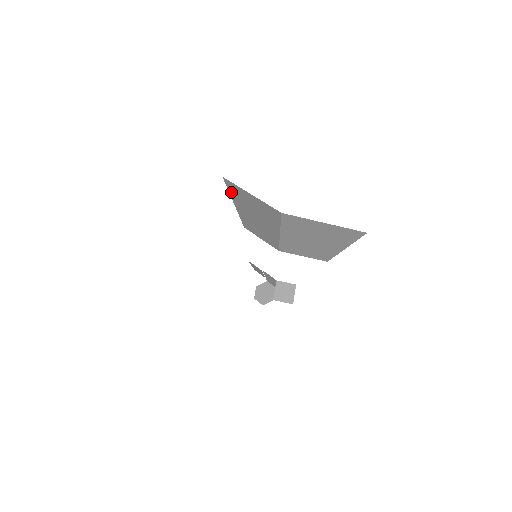
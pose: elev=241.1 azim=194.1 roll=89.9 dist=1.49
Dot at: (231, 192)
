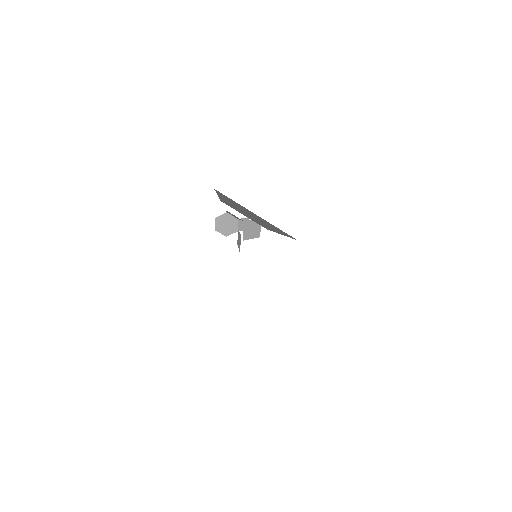
Dot at: (221, 195)
